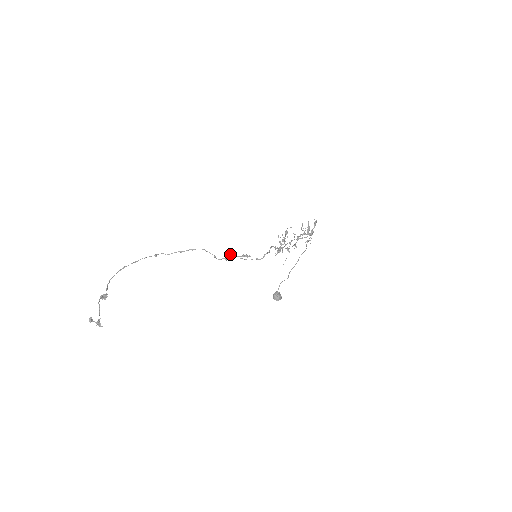
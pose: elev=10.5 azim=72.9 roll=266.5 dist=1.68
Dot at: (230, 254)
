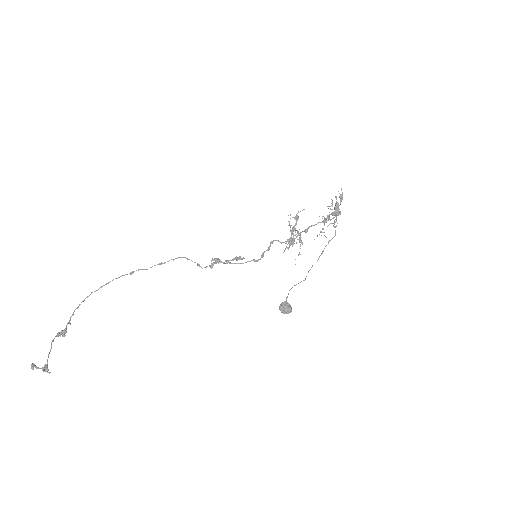
Dot at: (214, 260)
